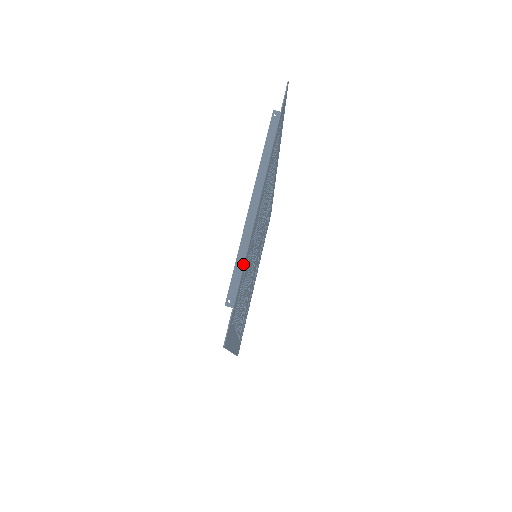
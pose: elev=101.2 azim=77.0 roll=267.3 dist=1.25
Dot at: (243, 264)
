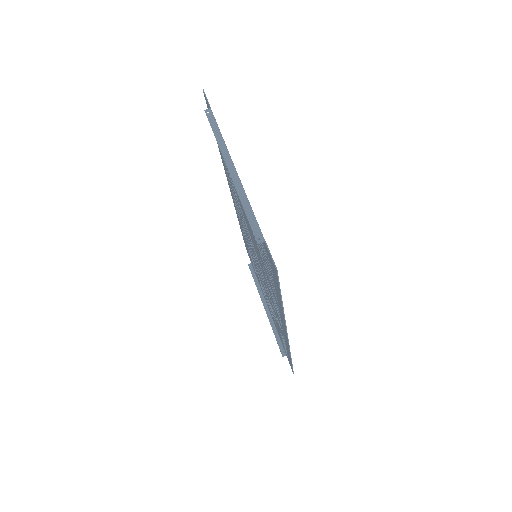
Dot at: (251, 210)
